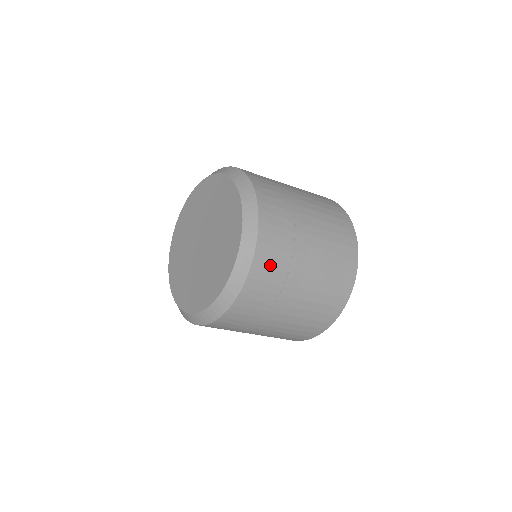
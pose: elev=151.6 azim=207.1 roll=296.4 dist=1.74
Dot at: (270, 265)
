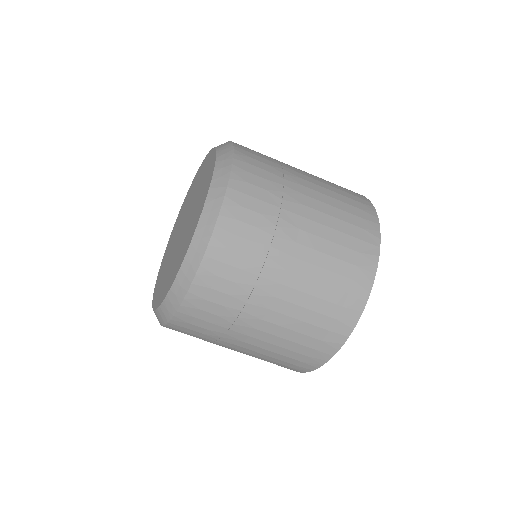
Dot at: (199, 323)
